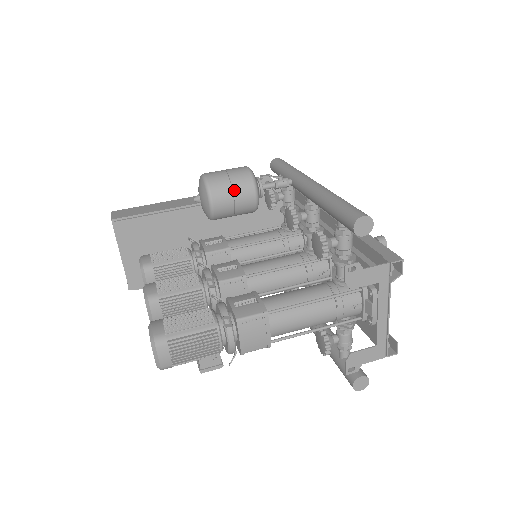
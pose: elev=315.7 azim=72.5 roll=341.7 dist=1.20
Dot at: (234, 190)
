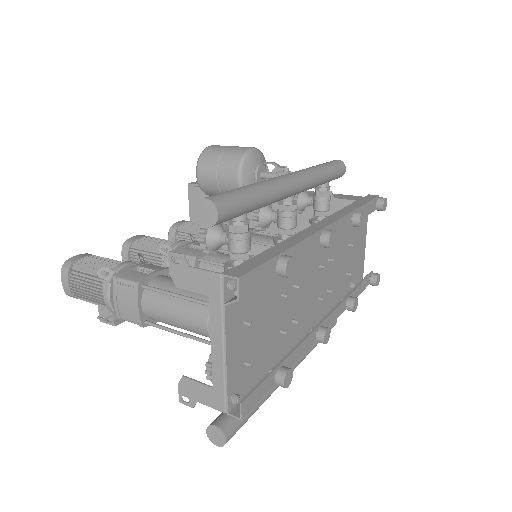
Dot at: (219, 165)
